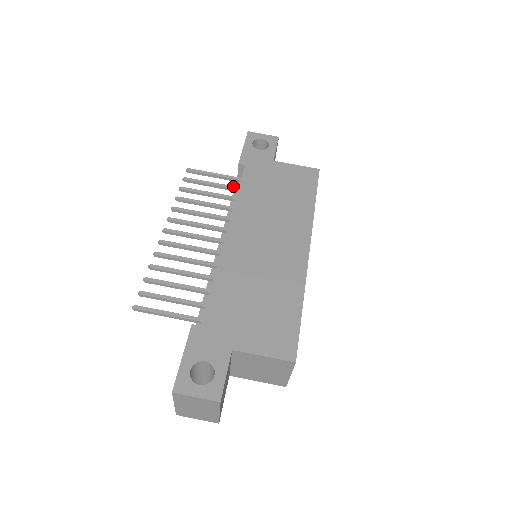
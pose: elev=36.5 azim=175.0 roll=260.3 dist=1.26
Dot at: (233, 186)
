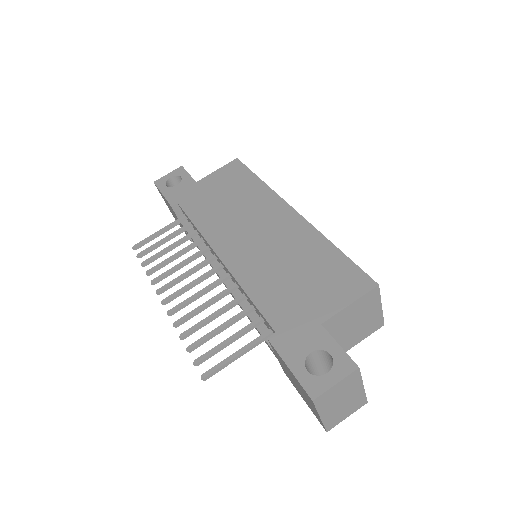
Dot at: (183, 226)
